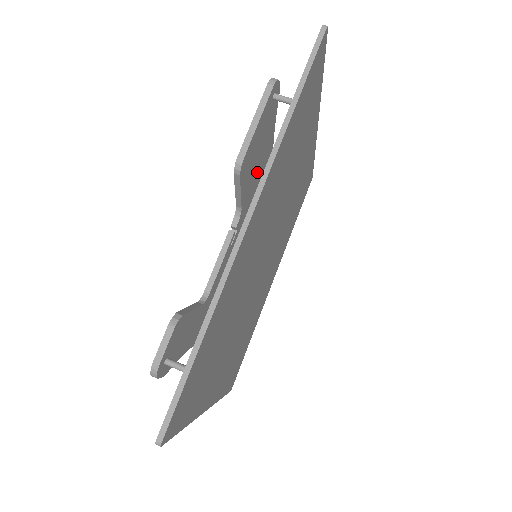
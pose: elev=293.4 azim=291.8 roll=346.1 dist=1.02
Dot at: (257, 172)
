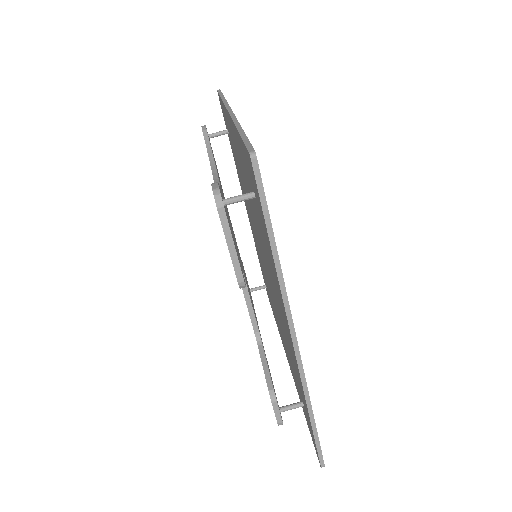
Dot at: occluded
